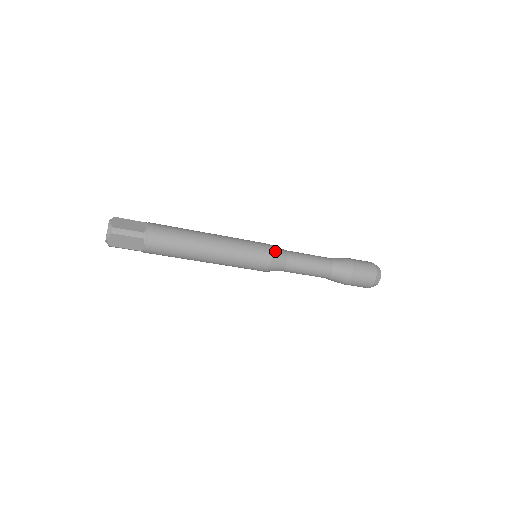
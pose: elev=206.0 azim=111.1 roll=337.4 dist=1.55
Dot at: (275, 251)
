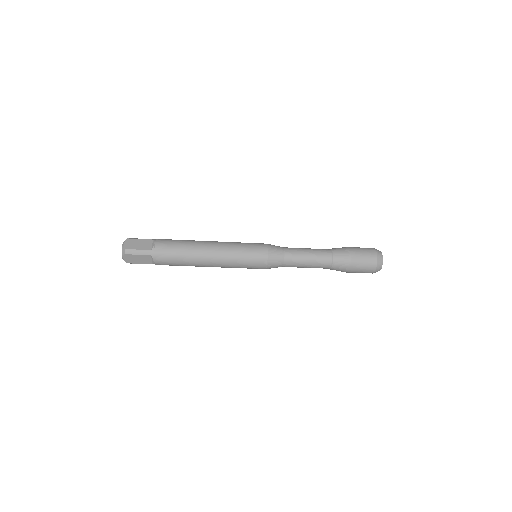
Dot at: (271, 251)
